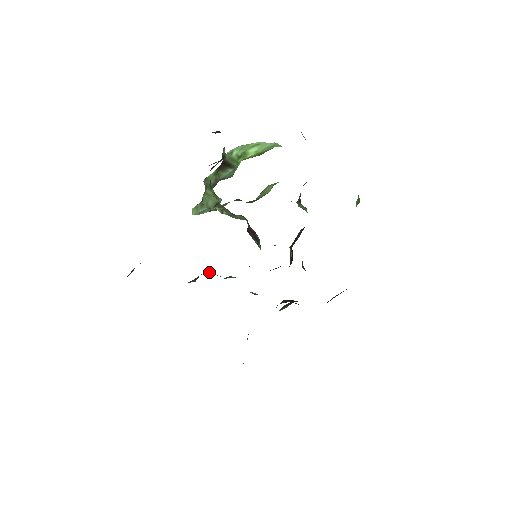
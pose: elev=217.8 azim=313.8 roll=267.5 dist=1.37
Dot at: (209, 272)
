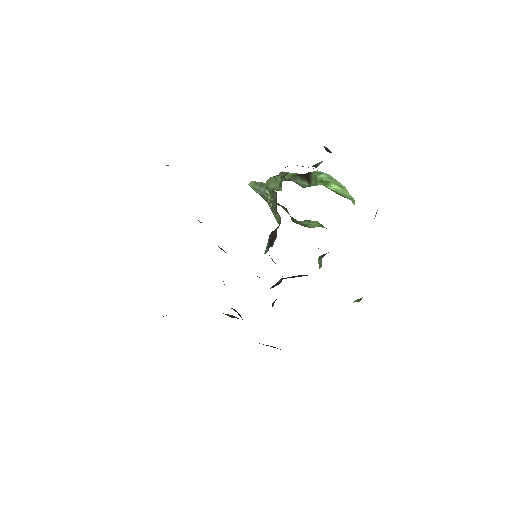
Dot at: occluded
